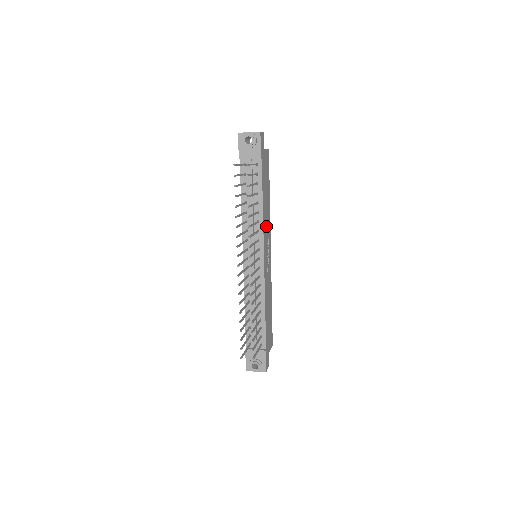
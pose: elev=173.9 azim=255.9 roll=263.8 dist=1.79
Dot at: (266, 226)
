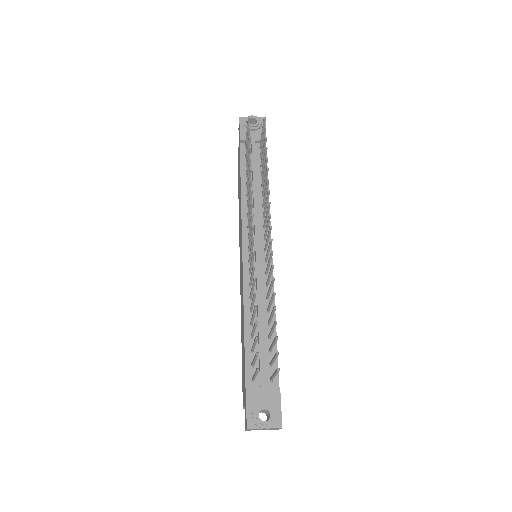
Dot at: occluded
